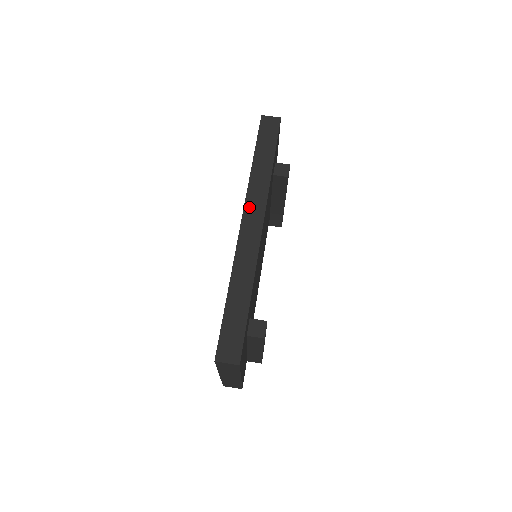
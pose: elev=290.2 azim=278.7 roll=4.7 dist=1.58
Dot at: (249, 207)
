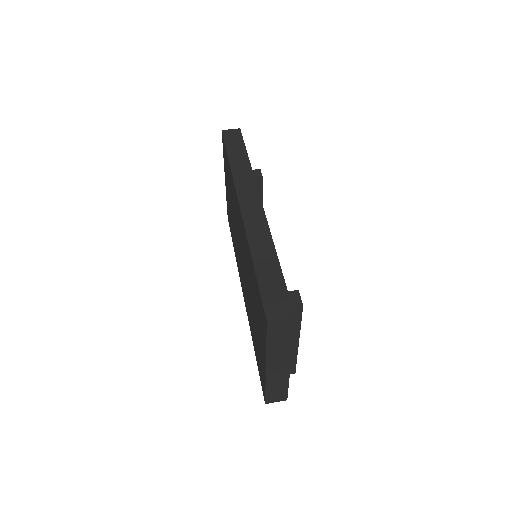
Dot at: (242, 192)
